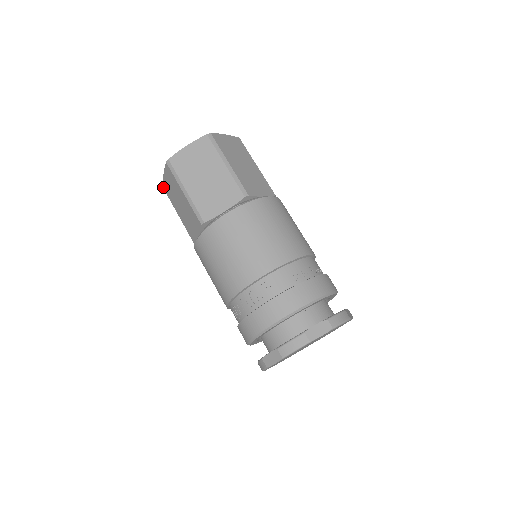
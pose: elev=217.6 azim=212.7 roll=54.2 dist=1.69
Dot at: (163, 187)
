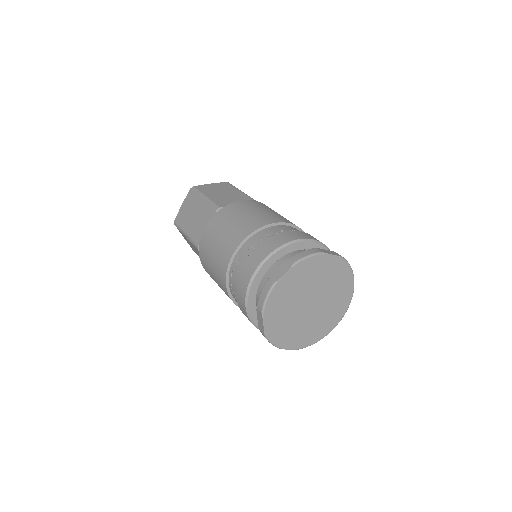
Dot at: (192, 249)
